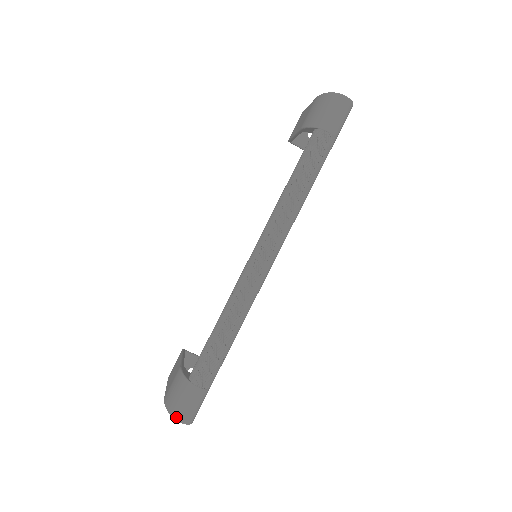
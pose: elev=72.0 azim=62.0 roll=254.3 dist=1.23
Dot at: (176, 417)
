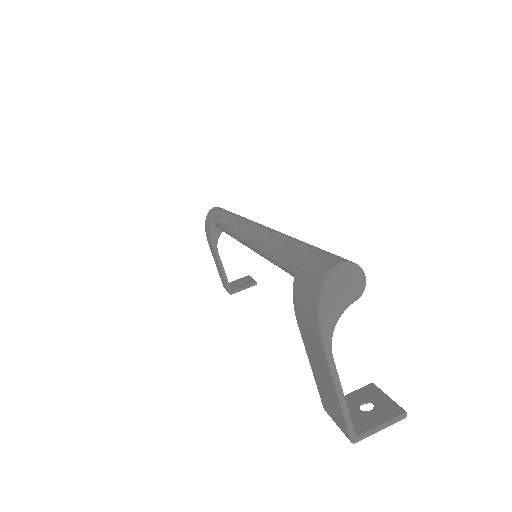
Dot at: (328, 270)
